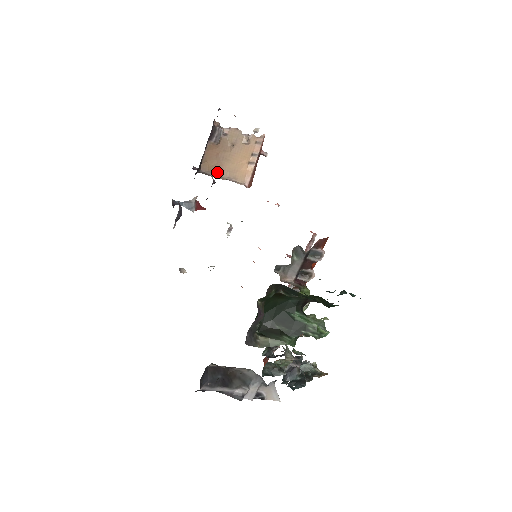
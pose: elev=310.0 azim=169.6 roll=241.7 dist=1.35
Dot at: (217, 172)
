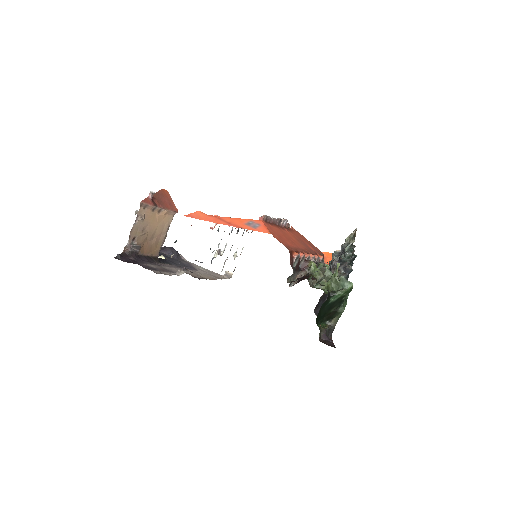
Dot at: (161, 242)
